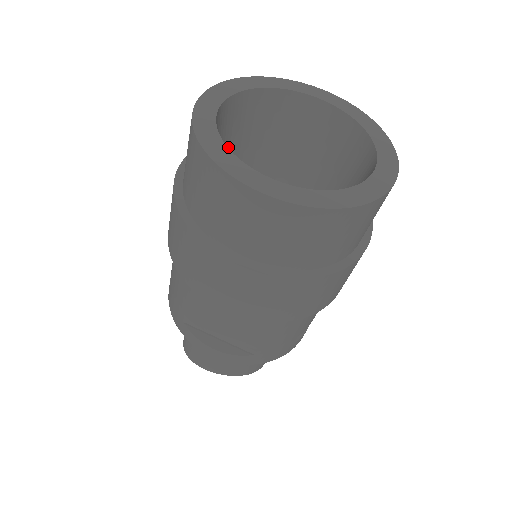
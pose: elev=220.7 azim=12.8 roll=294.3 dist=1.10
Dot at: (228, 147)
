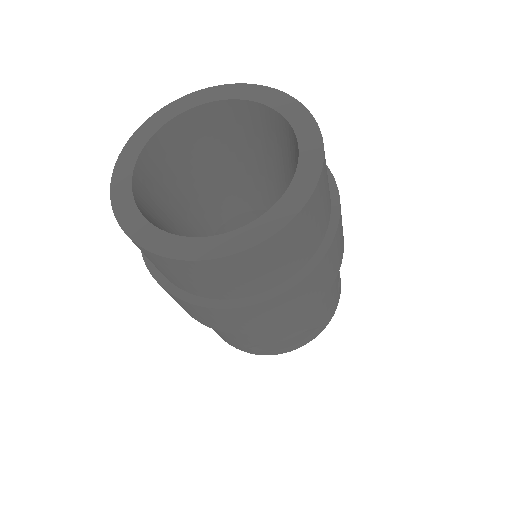
Dot at: (164, 206)
